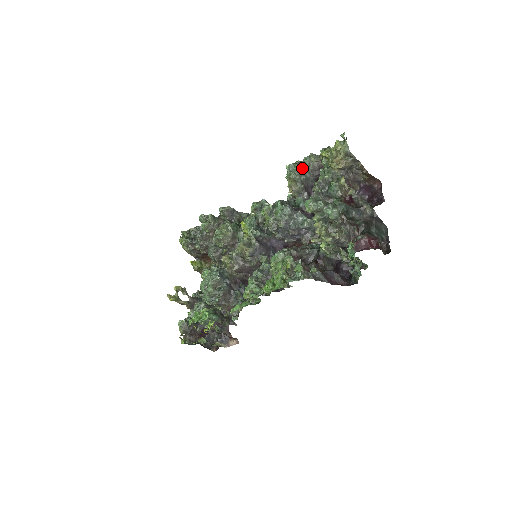
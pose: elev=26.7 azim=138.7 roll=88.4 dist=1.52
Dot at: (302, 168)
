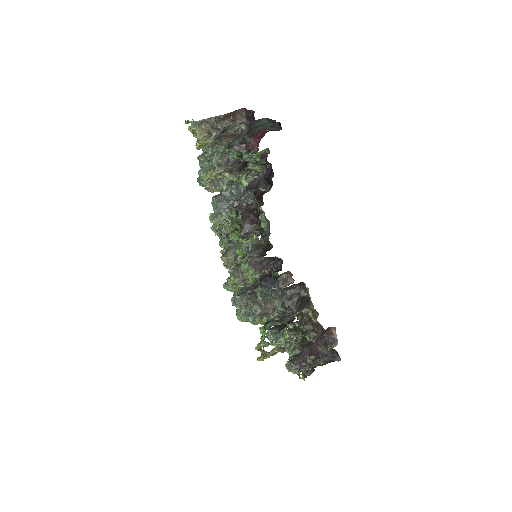
Dot at: occluded
